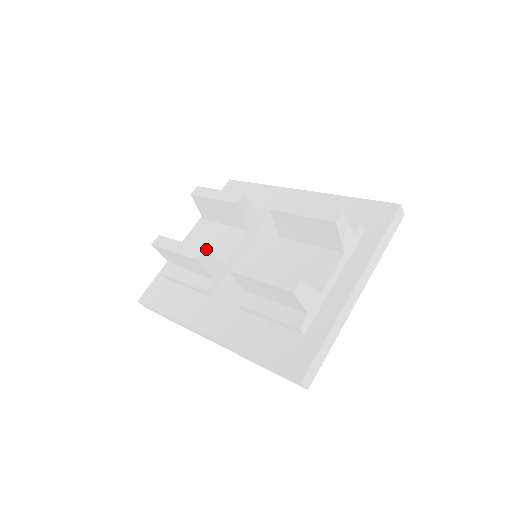
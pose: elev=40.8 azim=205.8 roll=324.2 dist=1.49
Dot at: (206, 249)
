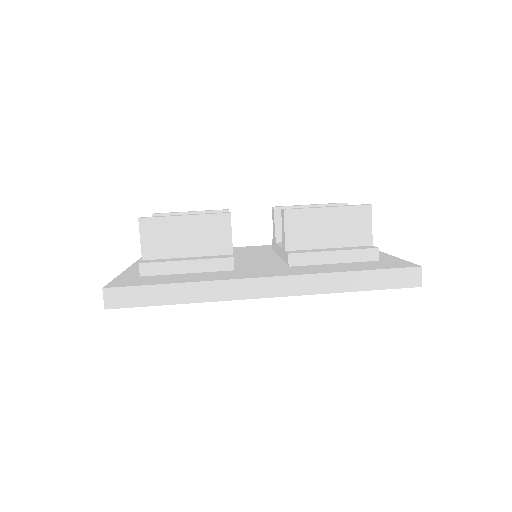
Dot at: occluded
